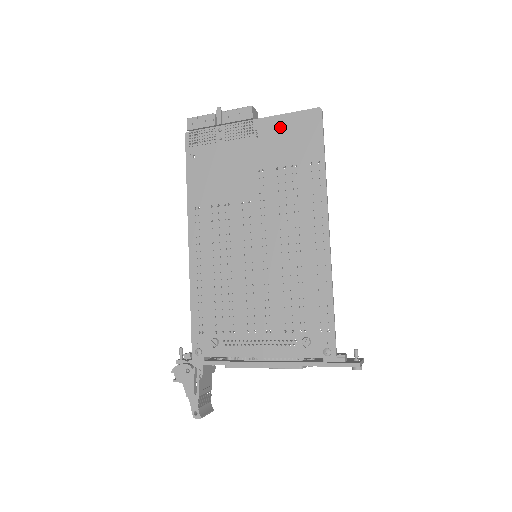
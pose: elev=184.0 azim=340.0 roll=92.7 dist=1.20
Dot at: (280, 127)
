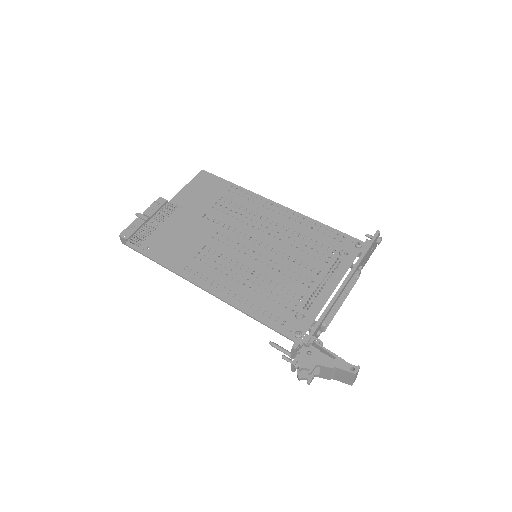
Dot at: (190, 192)
